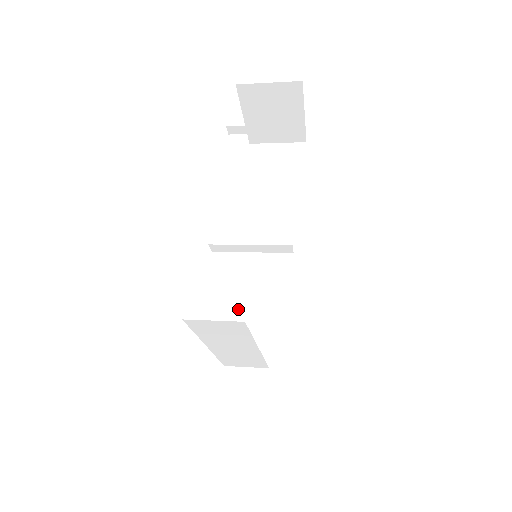
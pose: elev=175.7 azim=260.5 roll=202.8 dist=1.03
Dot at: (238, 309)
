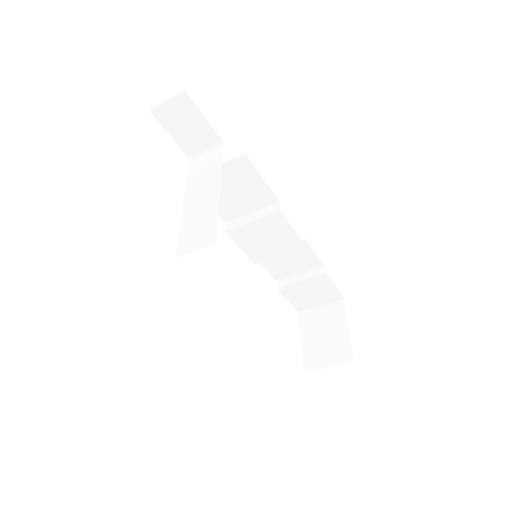
Dot at: occluded
